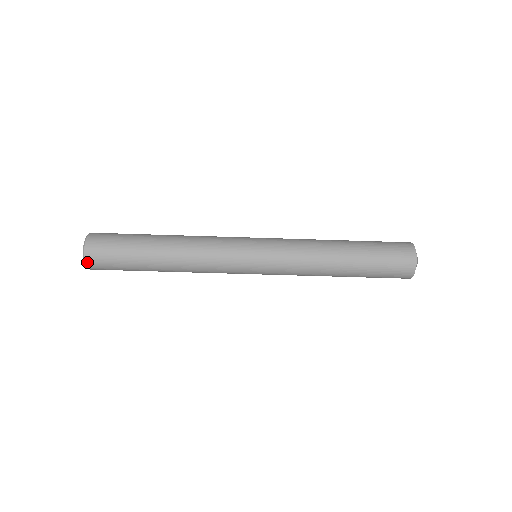
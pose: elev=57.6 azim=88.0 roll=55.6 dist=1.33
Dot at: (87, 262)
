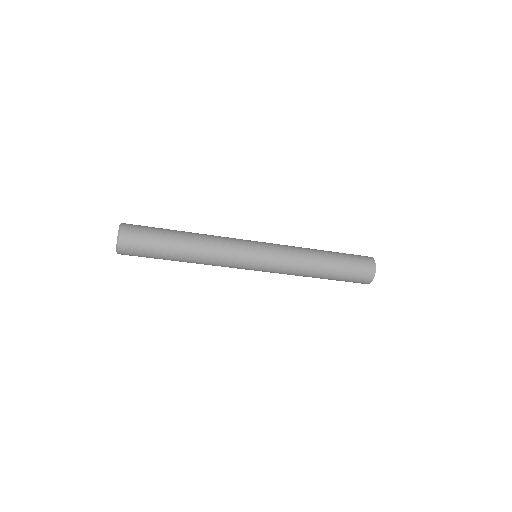
Dot at: (120, 245)
